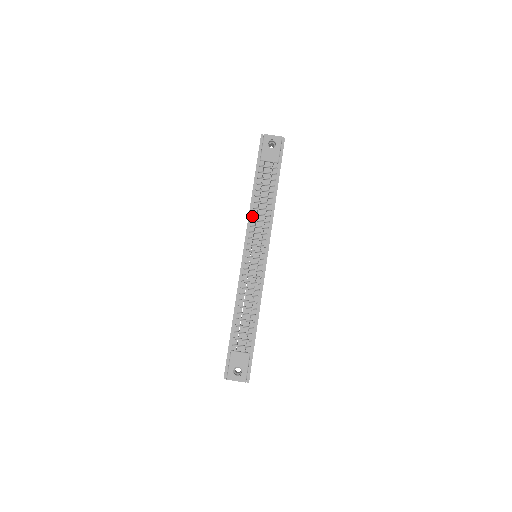
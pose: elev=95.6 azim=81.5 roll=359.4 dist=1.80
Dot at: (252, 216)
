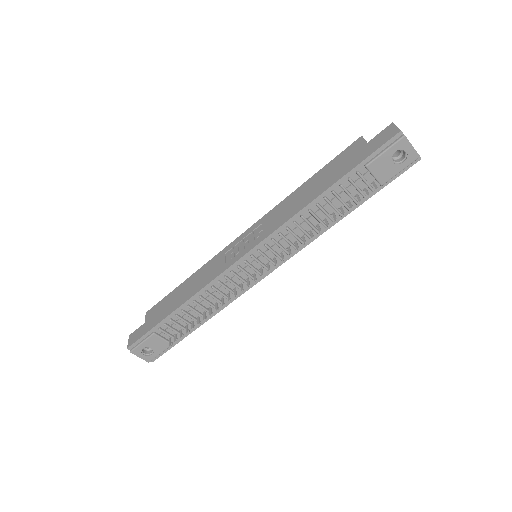
Dot at: (291, 224)
